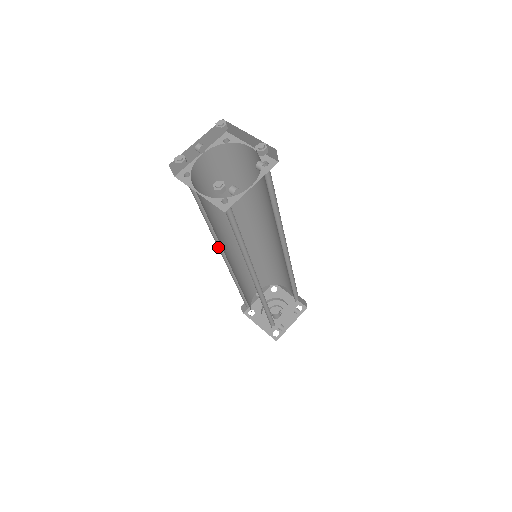
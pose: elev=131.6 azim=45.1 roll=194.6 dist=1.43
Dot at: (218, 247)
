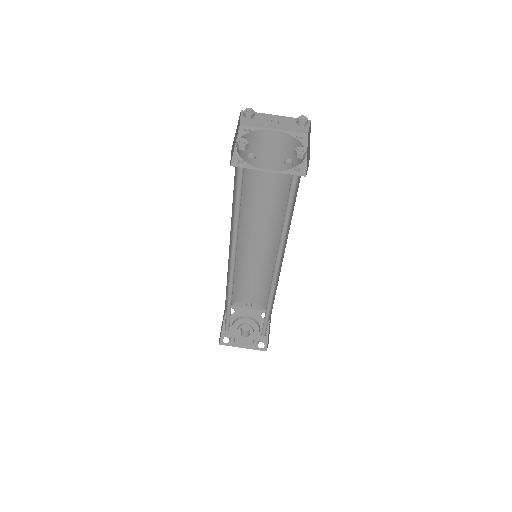
Dot at: occluded
